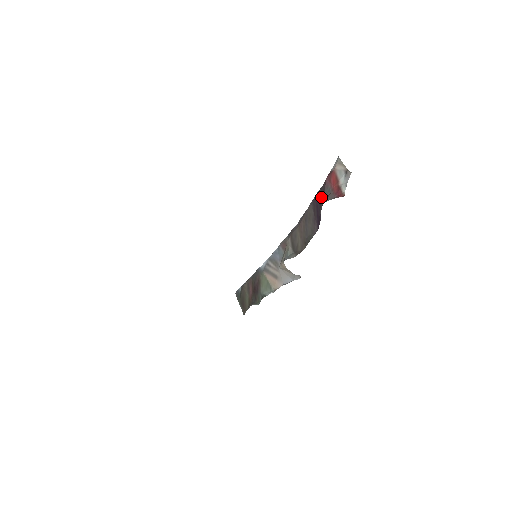
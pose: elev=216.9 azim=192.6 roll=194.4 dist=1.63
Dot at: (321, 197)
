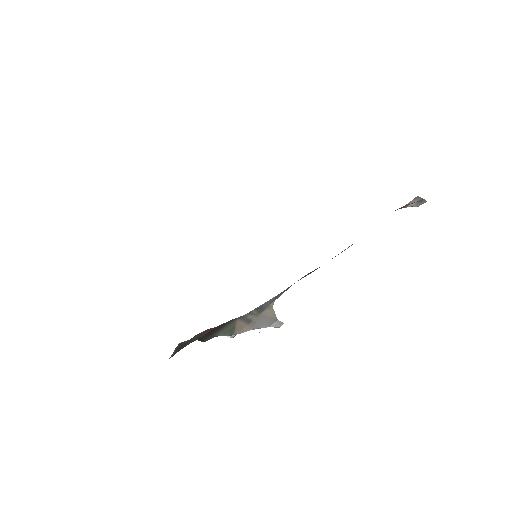
Dot at: occluded
